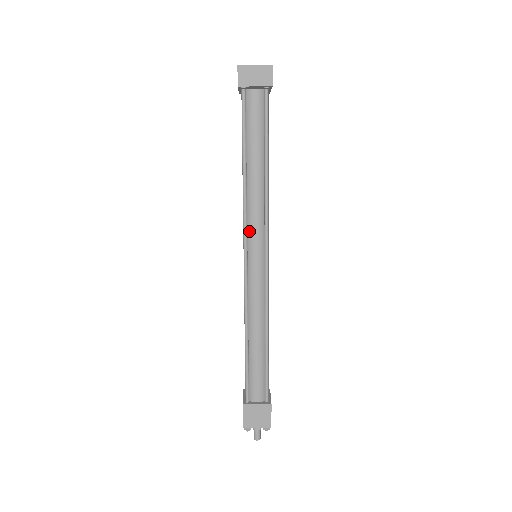
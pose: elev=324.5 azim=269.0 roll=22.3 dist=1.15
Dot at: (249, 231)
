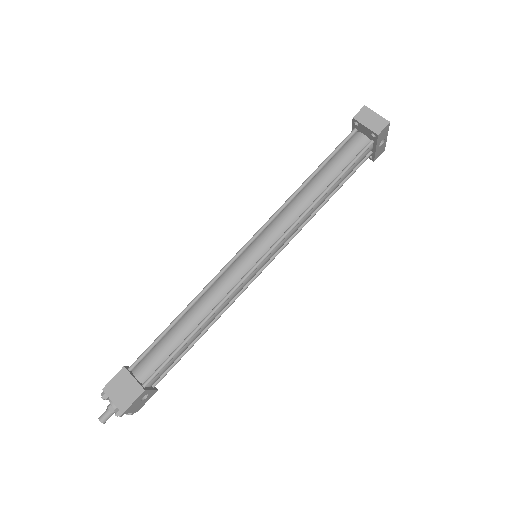
Dot at: (269, 228)
